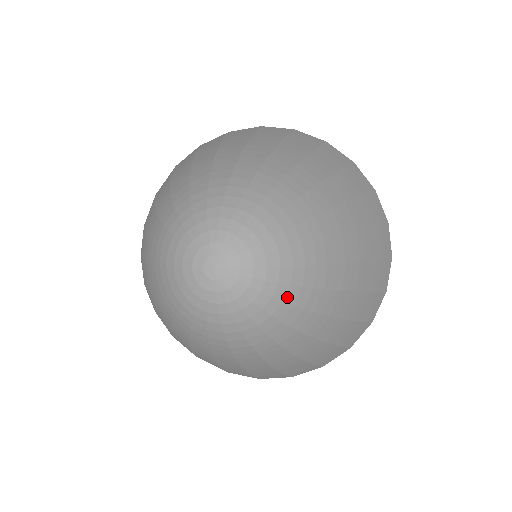
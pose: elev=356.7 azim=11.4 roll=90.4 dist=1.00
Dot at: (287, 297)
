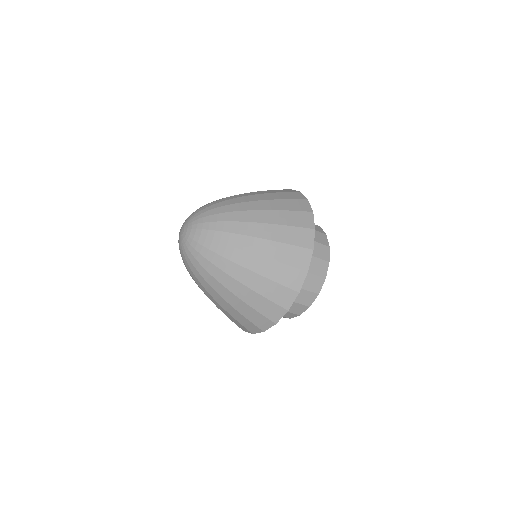
Dot at: (201, 252)
